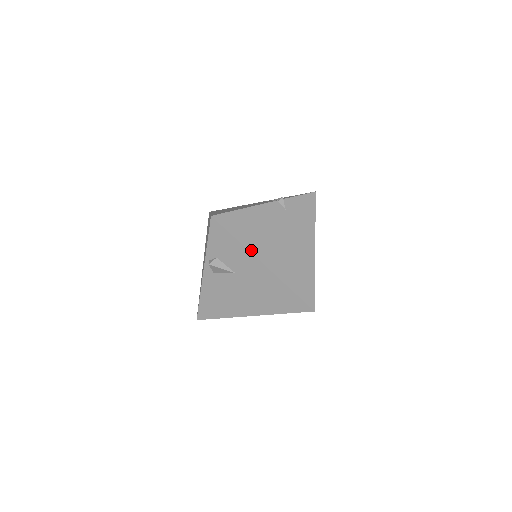
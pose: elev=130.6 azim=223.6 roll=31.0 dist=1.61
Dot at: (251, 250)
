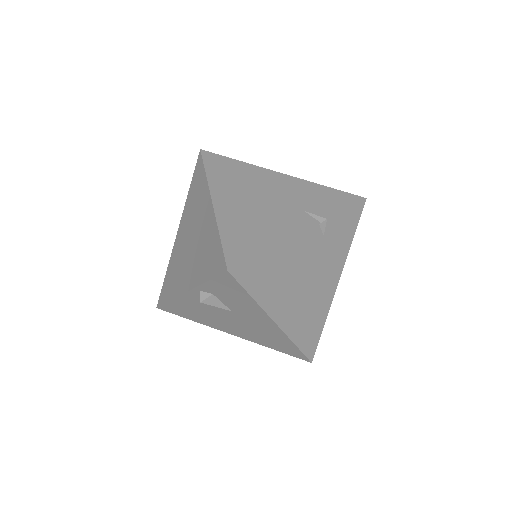
Dot at: (266, 308)
